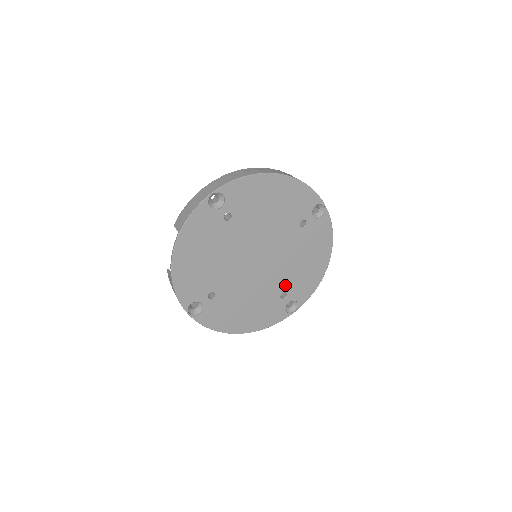
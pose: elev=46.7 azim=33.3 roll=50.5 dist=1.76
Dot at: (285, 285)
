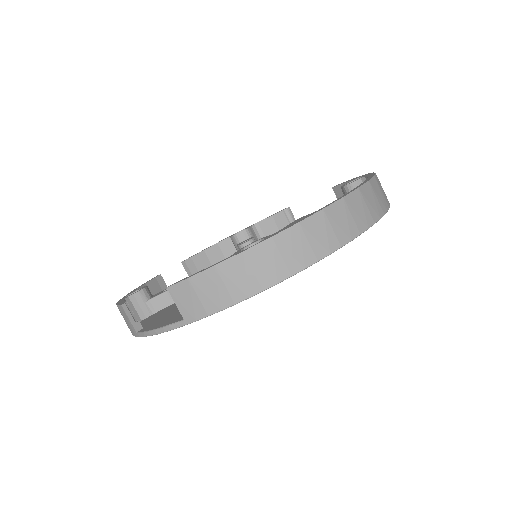
Dot at: occluded
